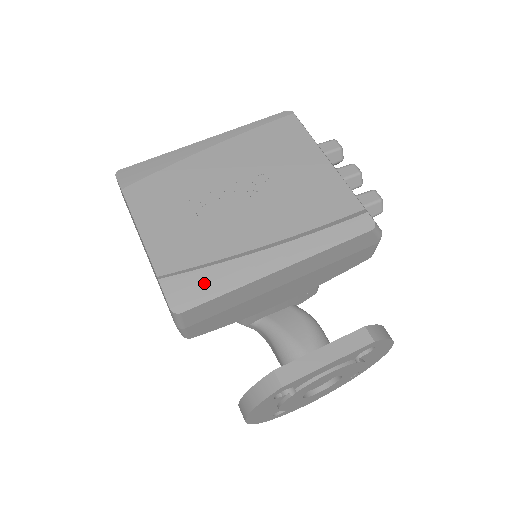
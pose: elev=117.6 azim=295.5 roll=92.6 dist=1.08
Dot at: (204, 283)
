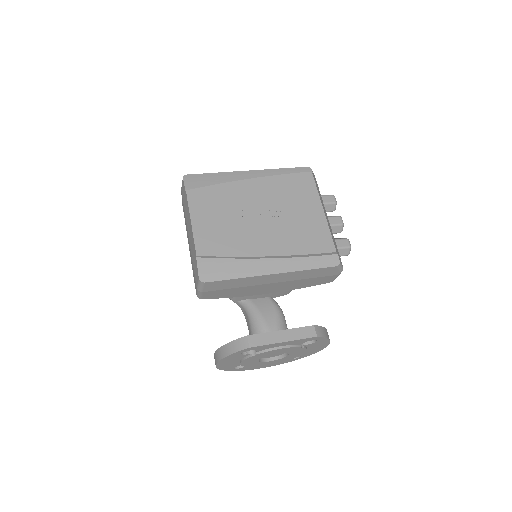
Dot at: (224, 268)
